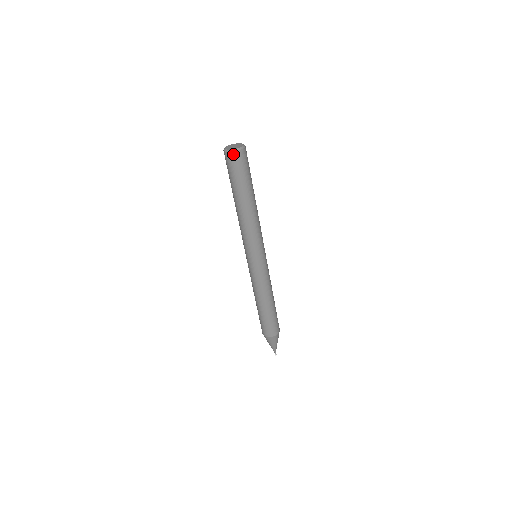
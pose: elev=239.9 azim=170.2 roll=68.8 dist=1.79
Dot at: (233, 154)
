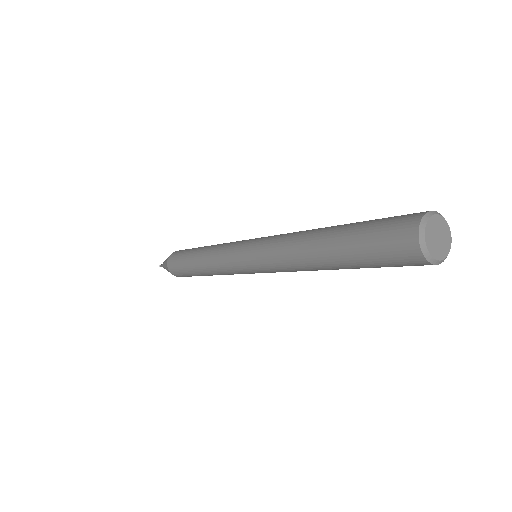
Dot at: (436, 263)
